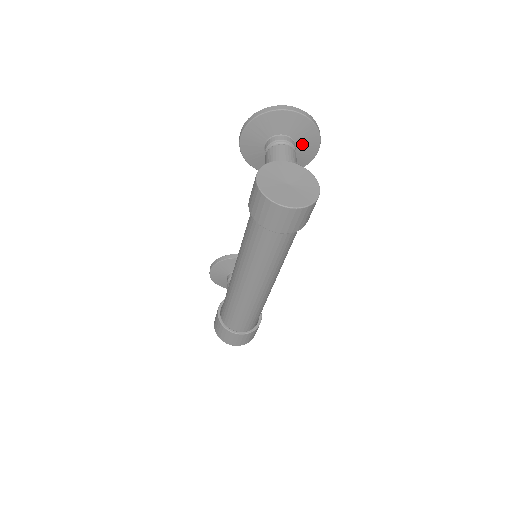
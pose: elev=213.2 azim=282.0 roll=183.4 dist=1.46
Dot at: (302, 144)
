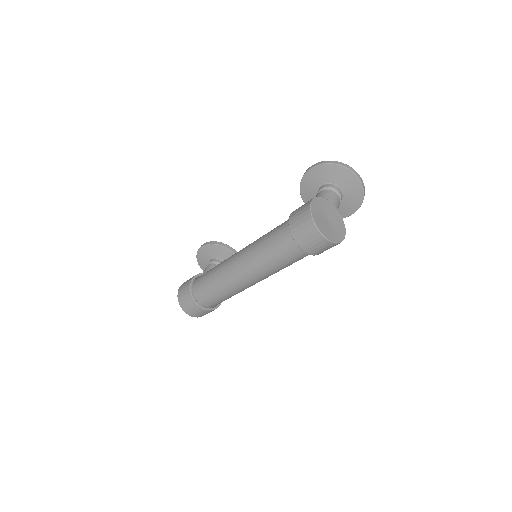
Dot at: (346, 203)
